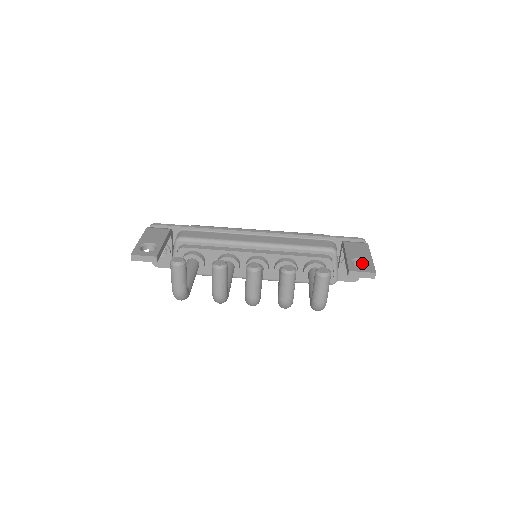
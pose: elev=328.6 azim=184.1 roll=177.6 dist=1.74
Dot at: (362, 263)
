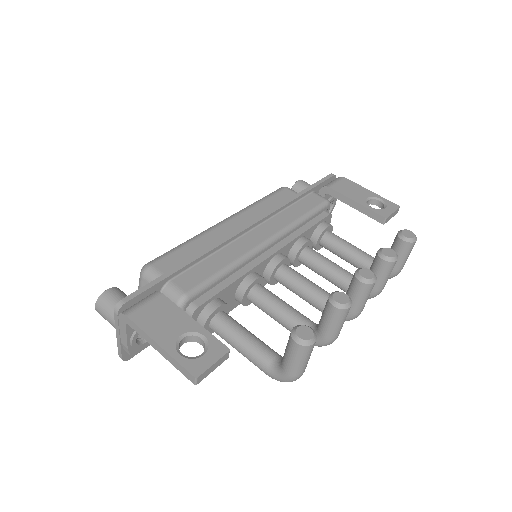
Dot at: (370, 202)
